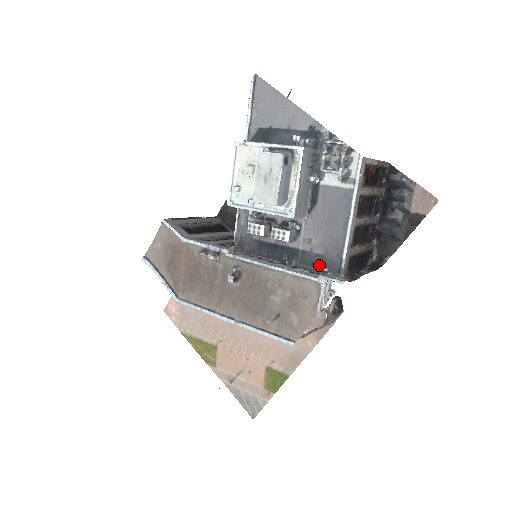
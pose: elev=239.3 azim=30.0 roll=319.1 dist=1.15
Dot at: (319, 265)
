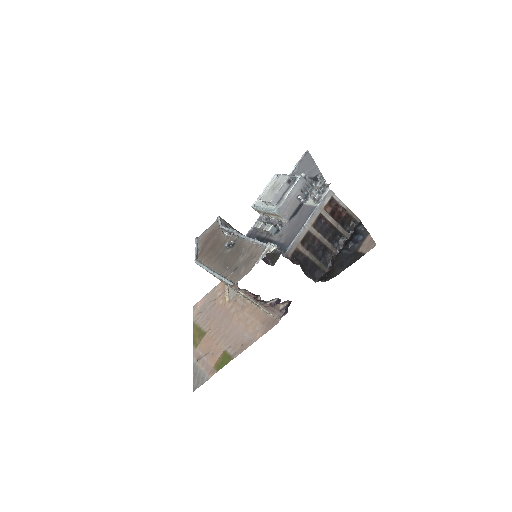
Dot at: (277, 248)
